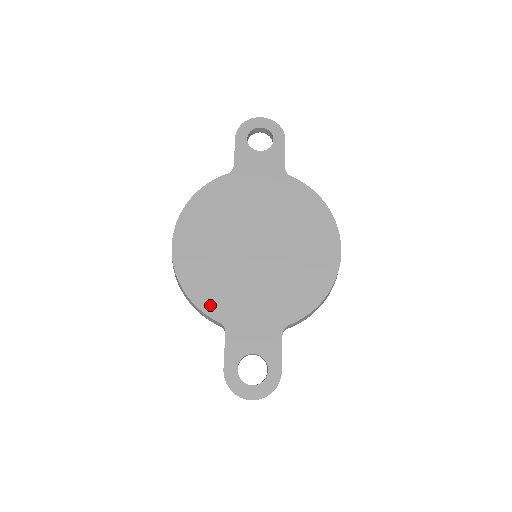
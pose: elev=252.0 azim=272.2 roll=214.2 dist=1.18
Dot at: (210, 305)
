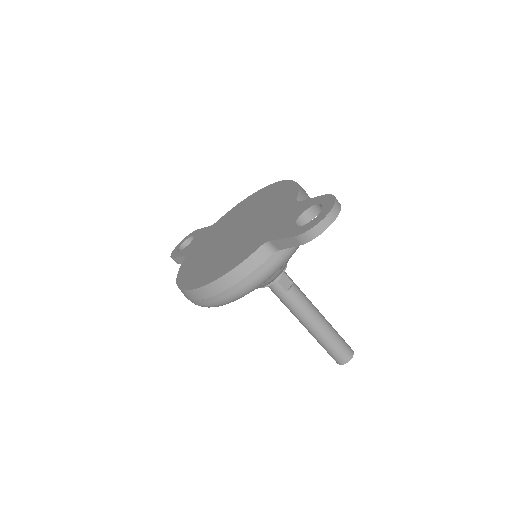
Dot at: (244, 256)
